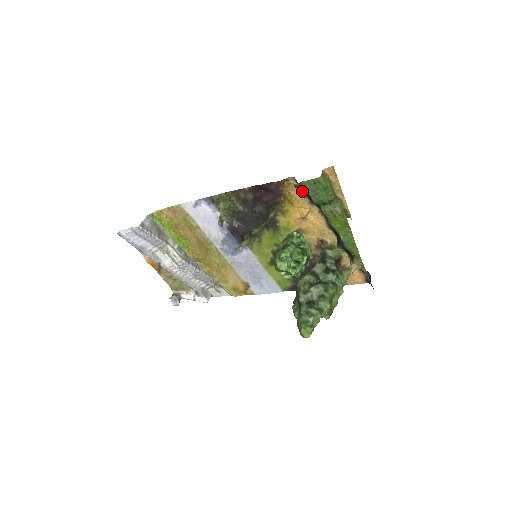
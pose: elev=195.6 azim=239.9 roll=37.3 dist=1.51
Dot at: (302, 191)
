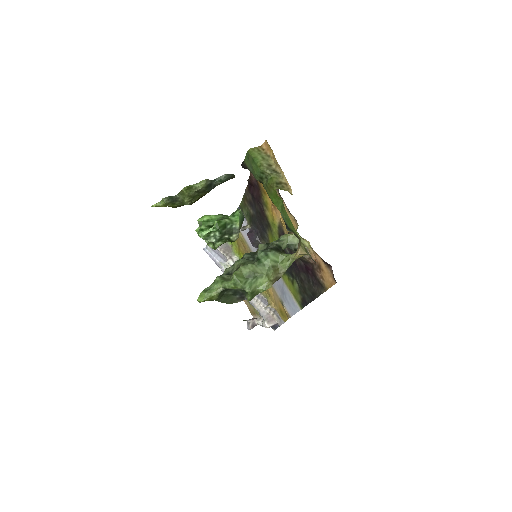
Dot at: occluded
